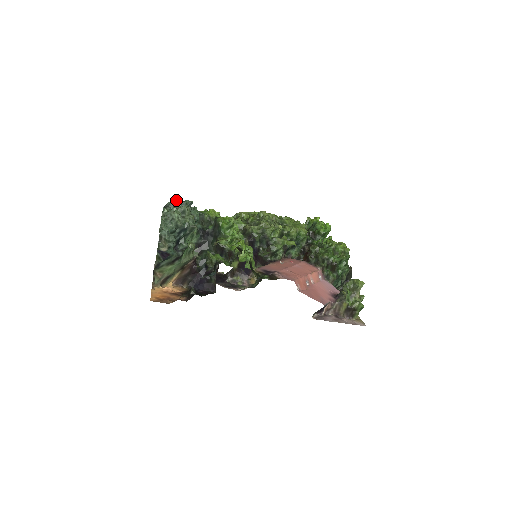
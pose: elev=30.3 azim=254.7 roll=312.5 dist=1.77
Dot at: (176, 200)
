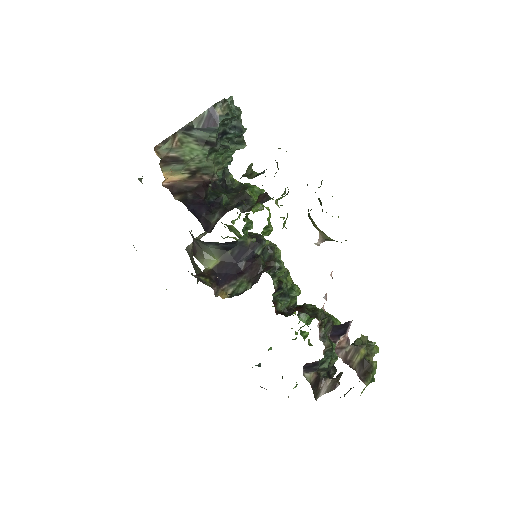
Dot at: occluded
